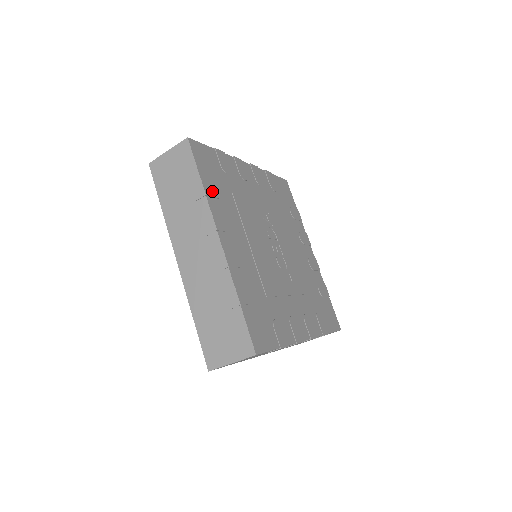
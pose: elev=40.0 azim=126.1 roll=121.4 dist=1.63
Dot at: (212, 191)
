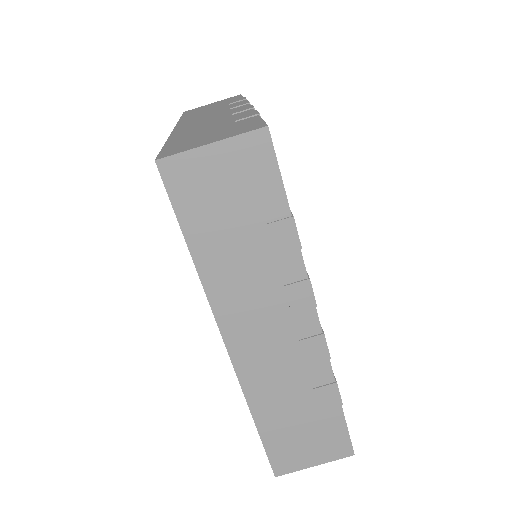
Dot at: occluded
